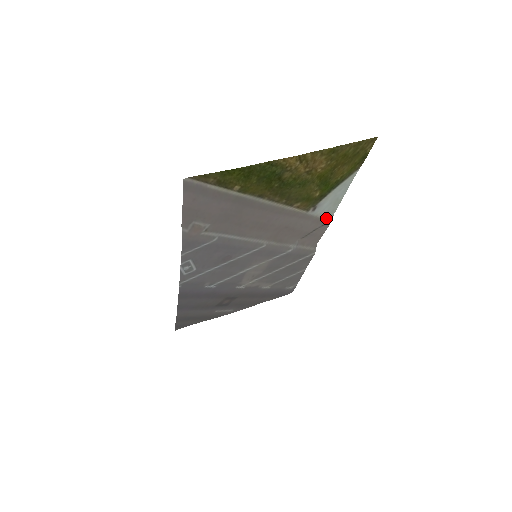
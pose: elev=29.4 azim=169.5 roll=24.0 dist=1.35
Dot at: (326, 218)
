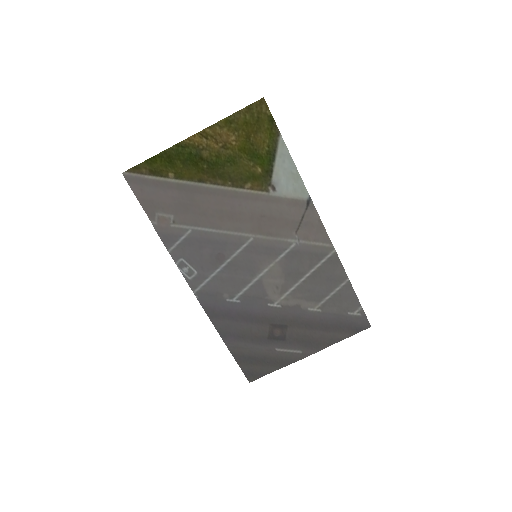
Dot at: (302, 199)
